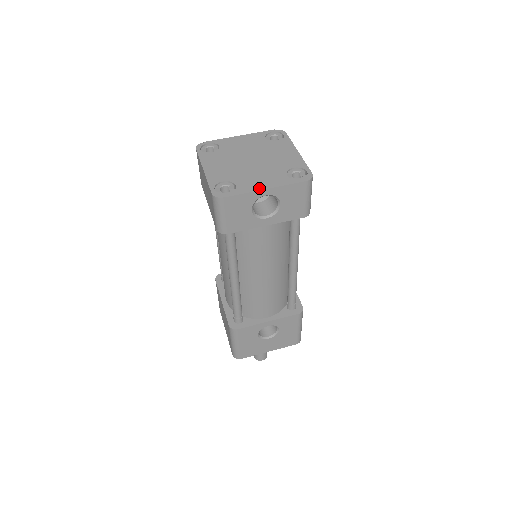
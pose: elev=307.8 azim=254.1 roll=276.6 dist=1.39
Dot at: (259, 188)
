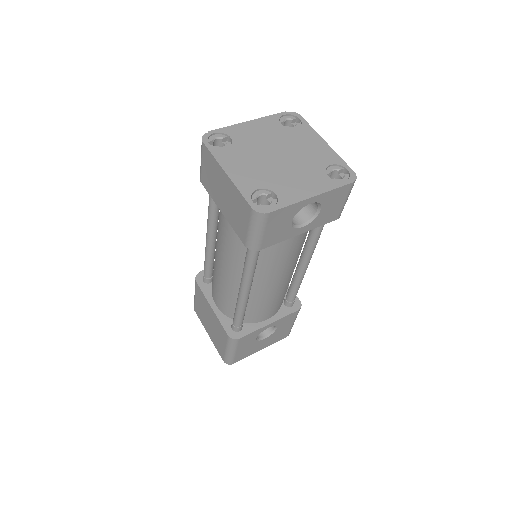
Dot at: (305, 196)
